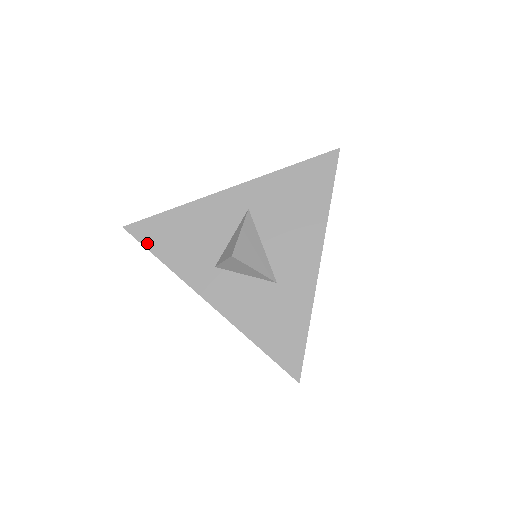
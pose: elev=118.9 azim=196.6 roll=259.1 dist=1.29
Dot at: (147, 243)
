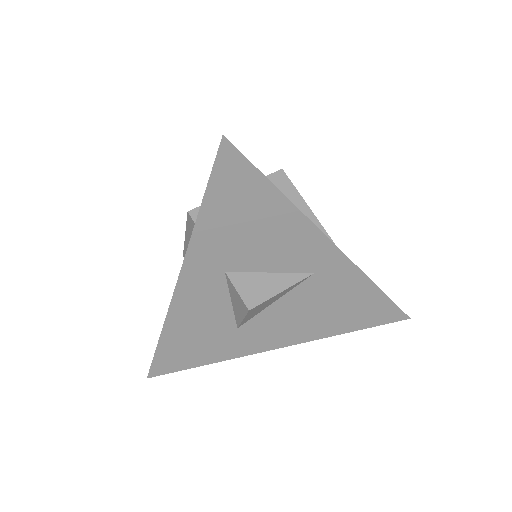
Dot at: (215, 183)
